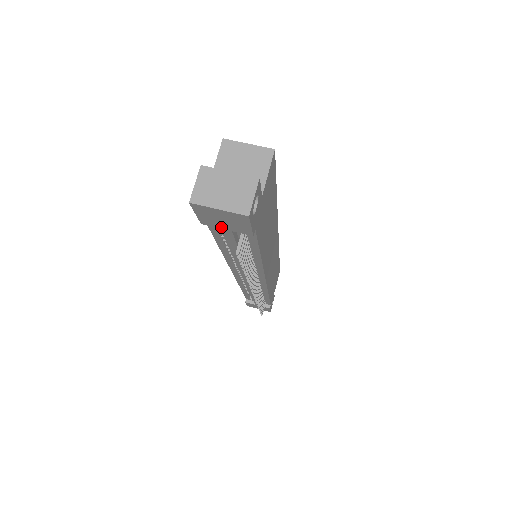
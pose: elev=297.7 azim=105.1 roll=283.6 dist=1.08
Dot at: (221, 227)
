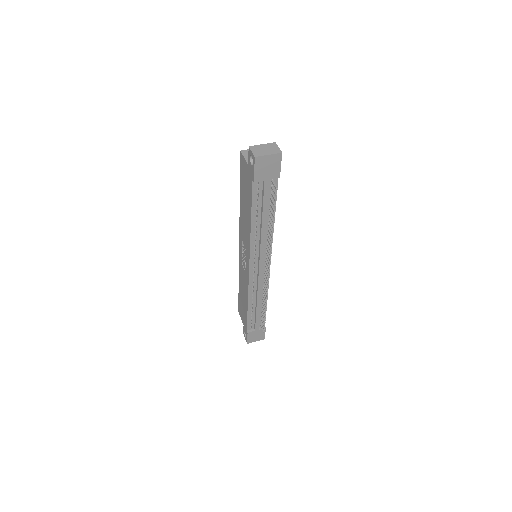
Dot at: (264, 178)
